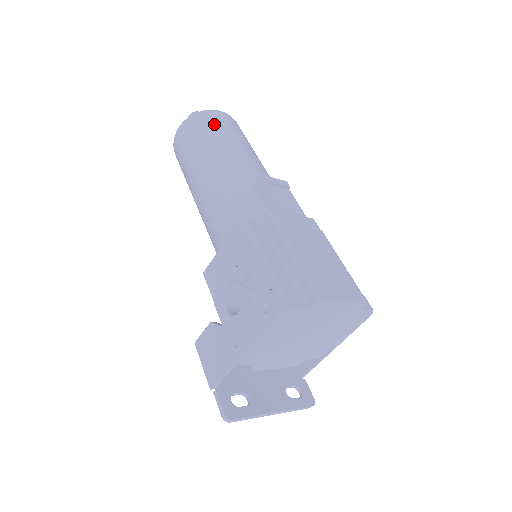
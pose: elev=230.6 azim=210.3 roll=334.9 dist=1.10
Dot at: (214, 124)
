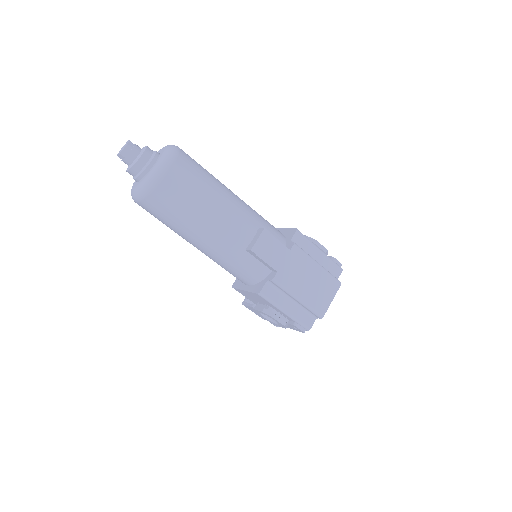
Dot at: (175, 200)
